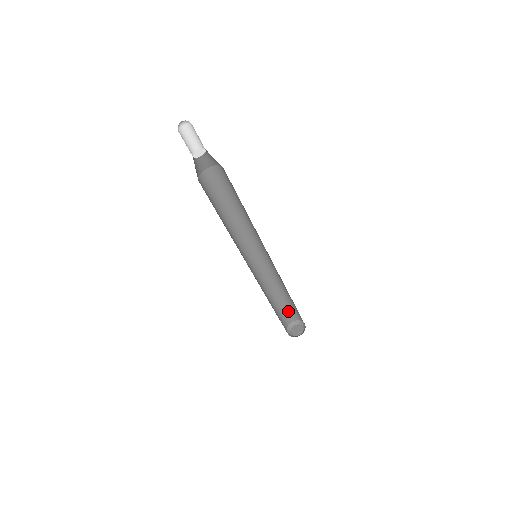
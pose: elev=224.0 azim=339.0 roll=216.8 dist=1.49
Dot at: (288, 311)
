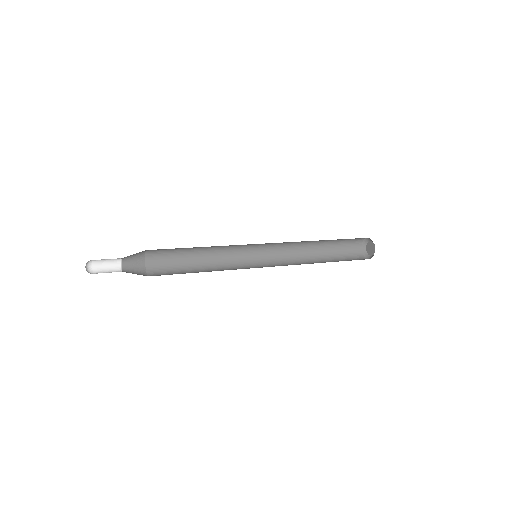
Dot at: occluded
